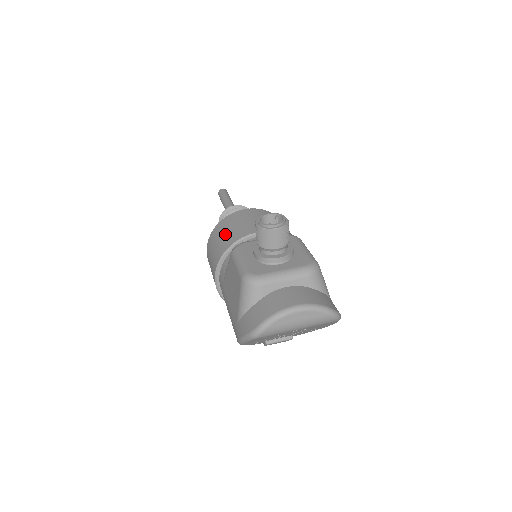
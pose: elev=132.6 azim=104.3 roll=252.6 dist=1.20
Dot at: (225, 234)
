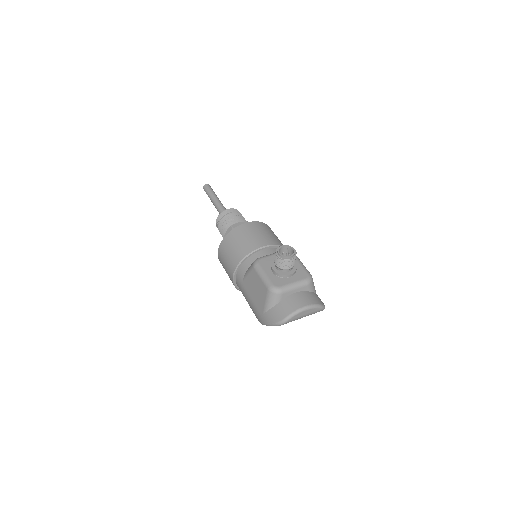
Dot at: (238, 245)
